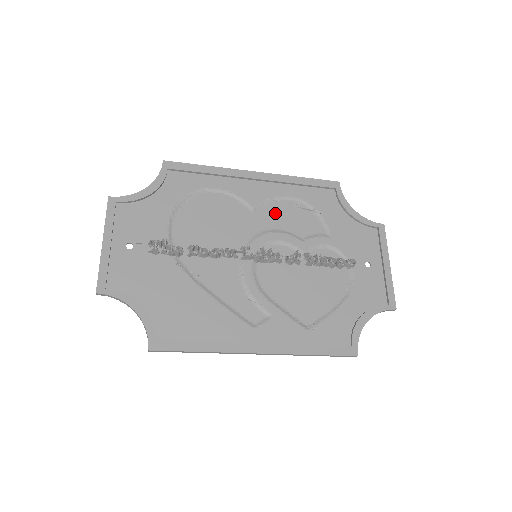
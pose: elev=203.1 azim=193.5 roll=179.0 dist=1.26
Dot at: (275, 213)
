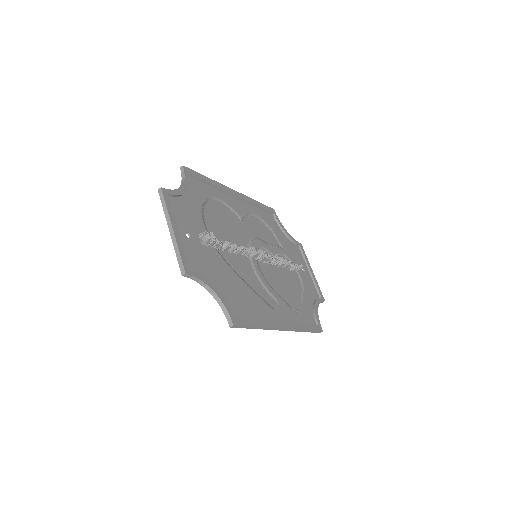
Dot at: (253, 225)
